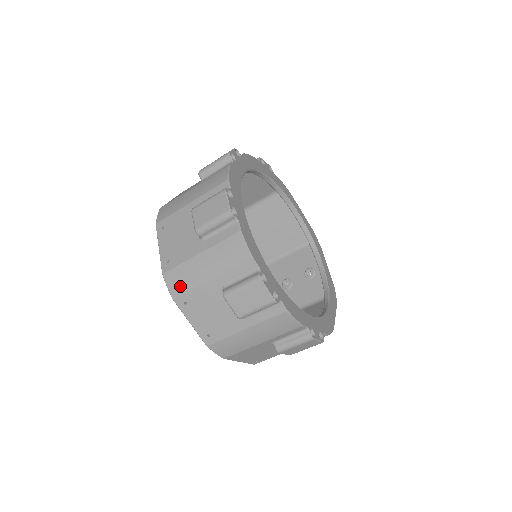
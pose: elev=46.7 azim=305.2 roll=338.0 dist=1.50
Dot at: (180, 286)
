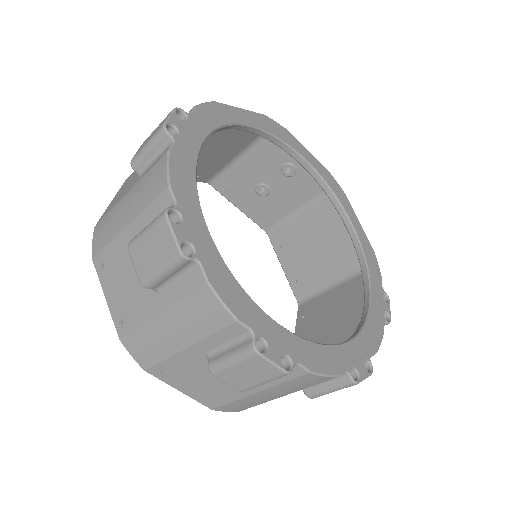
Dot at: (244, 408)
